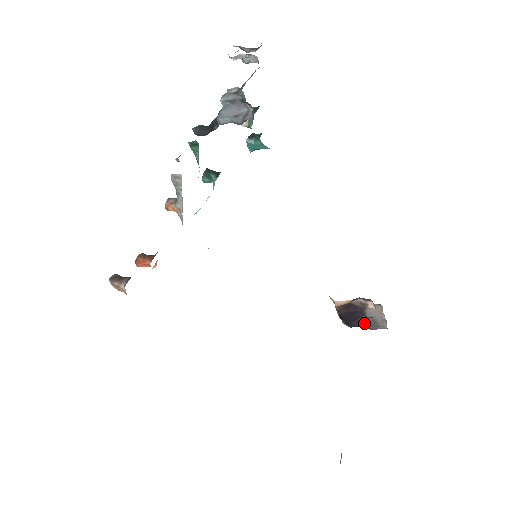
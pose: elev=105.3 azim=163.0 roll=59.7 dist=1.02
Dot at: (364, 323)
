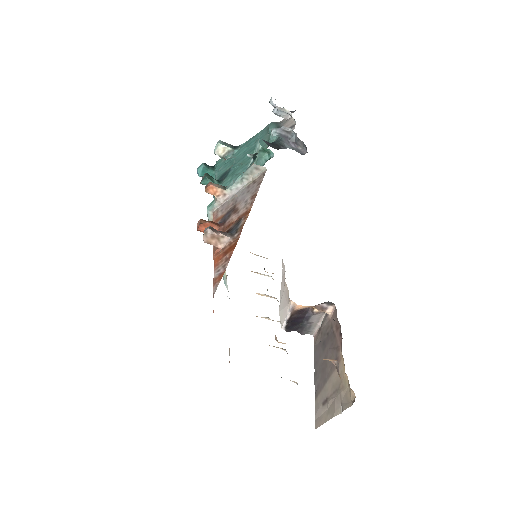
Dot at: (300, 328)
